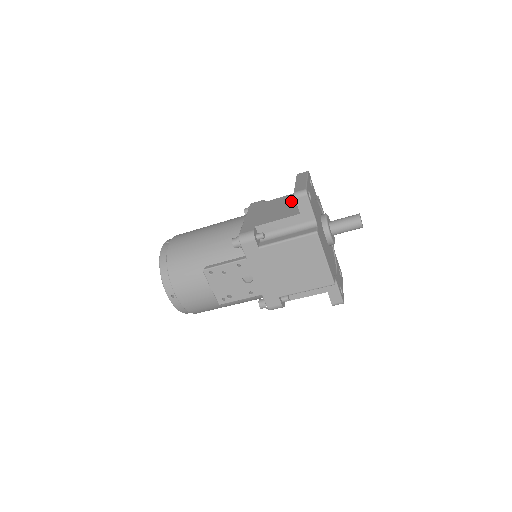
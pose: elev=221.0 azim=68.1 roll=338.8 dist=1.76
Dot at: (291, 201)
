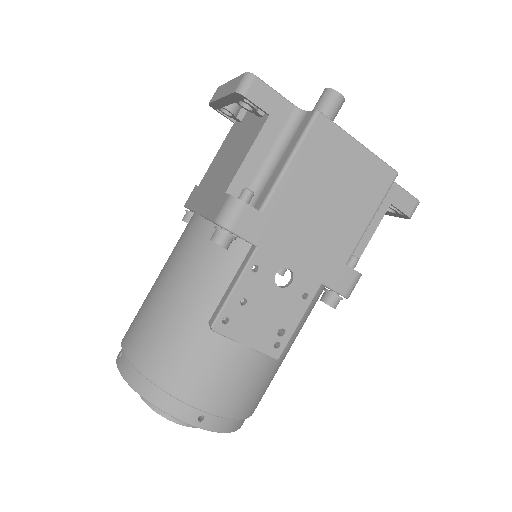
Dot at: (234, 137)
